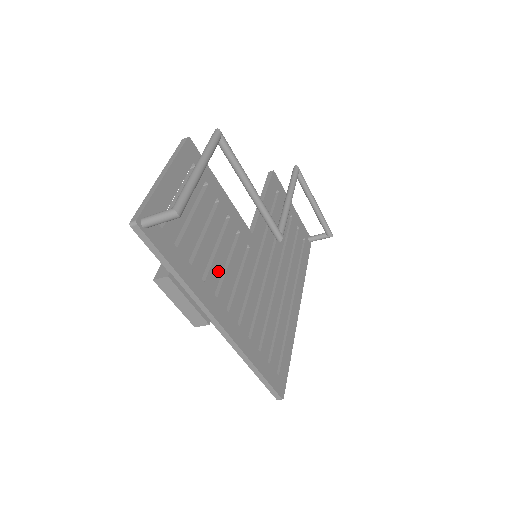
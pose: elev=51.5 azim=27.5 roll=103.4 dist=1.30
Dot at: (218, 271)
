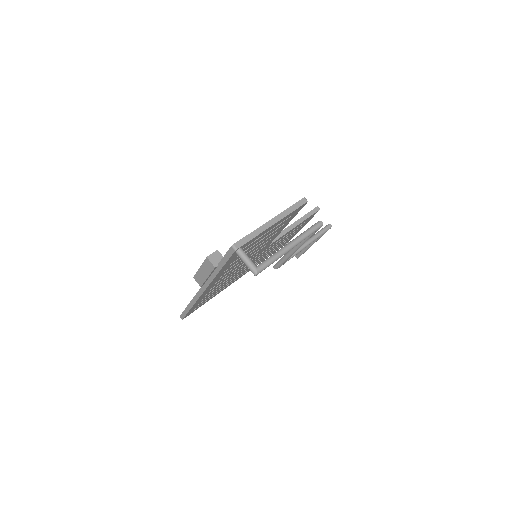
Dot at: (234, 266)
